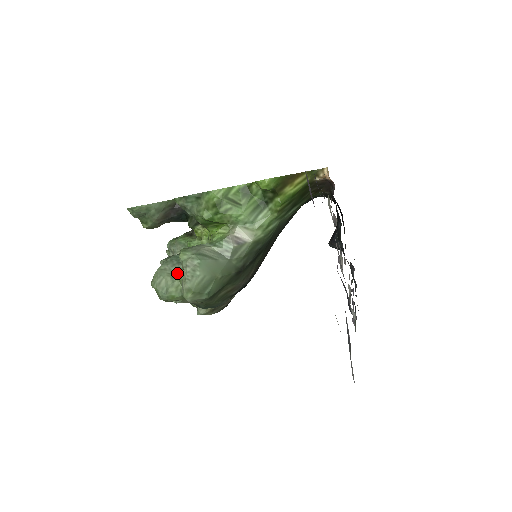
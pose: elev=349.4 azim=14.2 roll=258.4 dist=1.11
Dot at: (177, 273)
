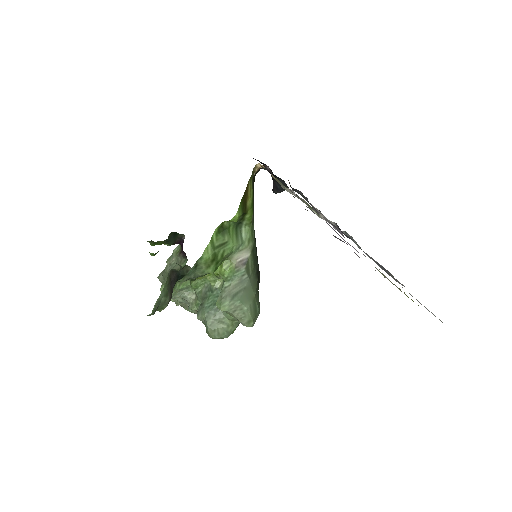
Dot at: (223, 317)
